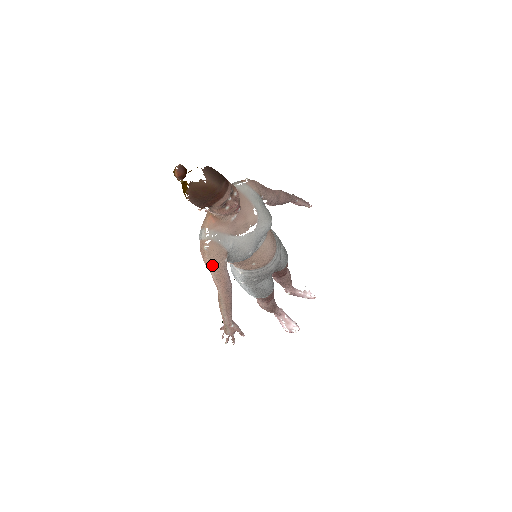
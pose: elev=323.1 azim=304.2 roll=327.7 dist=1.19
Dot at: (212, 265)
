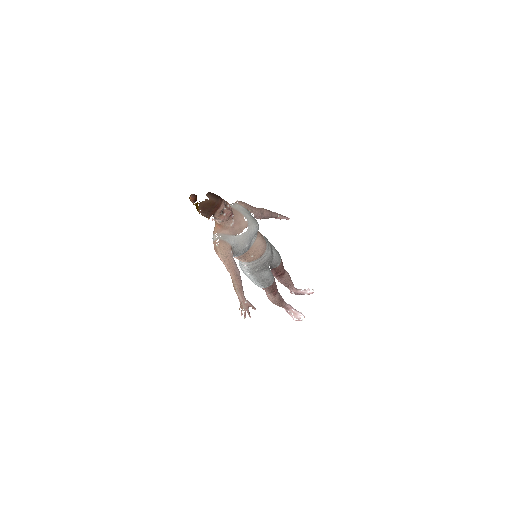
Dot at: (223, 256)
